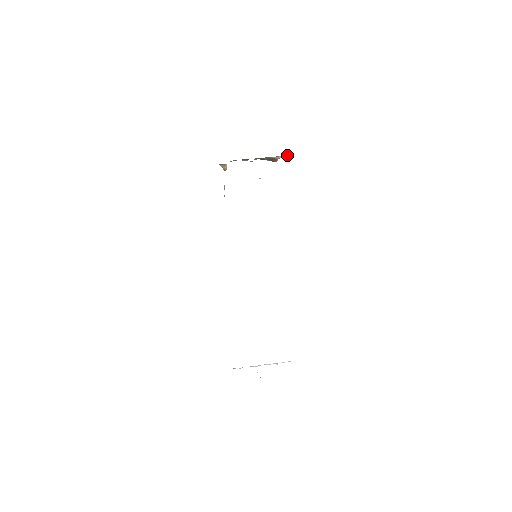
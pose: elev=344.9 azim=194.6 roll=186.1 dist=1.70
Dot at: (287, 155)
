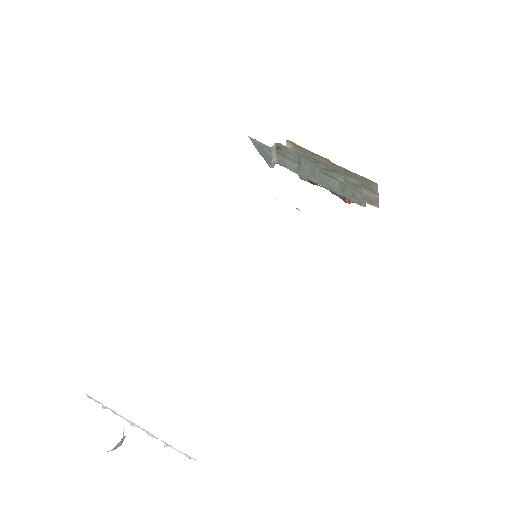
Dot at: (367, 202)
